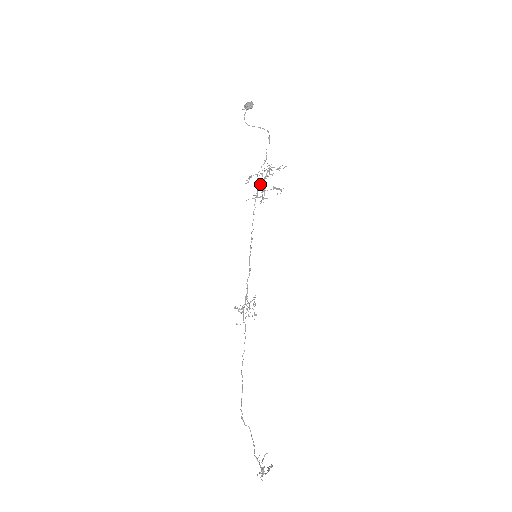
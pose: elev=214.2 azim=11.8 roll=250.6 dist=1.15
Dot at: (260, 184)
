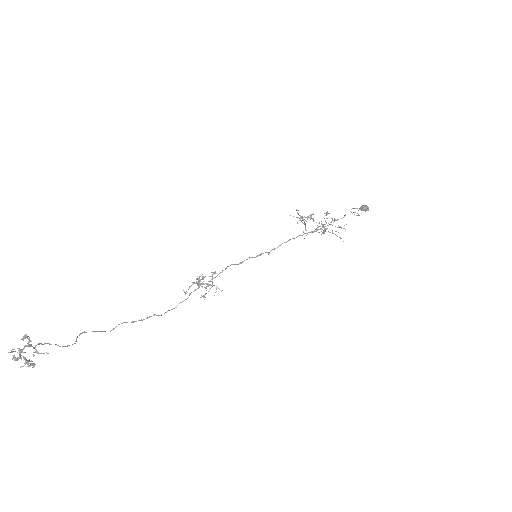
Dot at: (312, 214)
